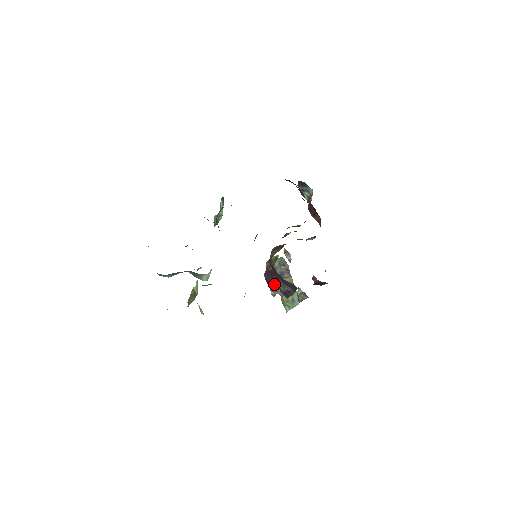
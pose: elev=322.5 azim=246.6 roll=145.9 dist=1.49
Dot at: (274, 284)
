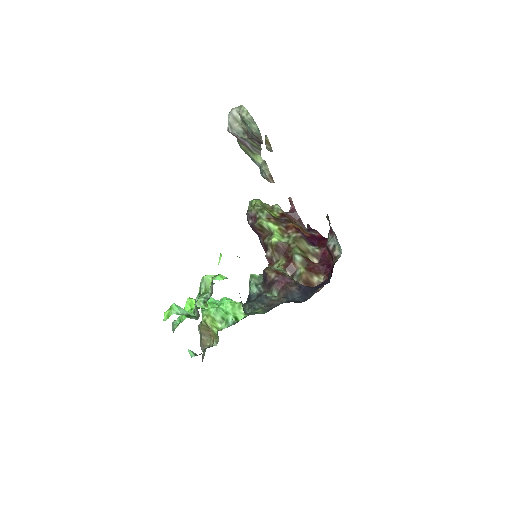
Dot at: occluded
